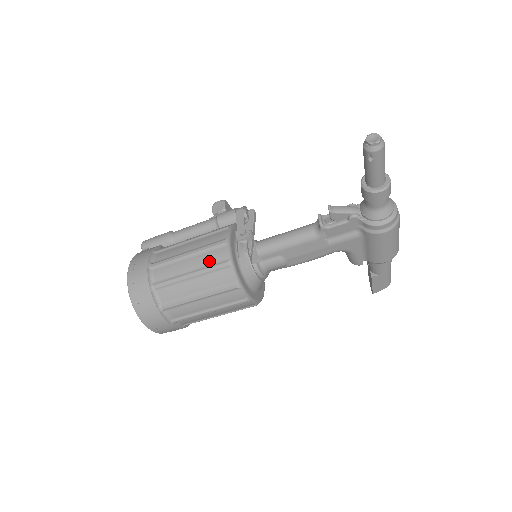
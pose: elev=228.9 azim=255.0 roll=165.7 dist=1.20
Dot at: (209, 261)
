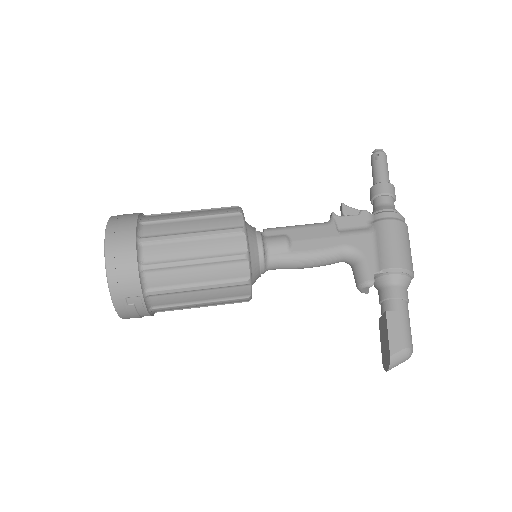
Dot at: occluded
